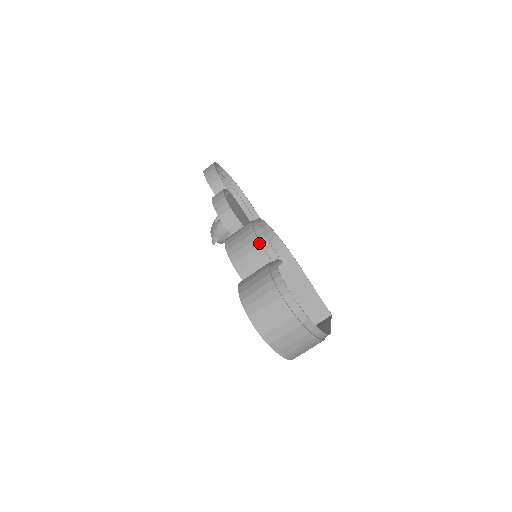
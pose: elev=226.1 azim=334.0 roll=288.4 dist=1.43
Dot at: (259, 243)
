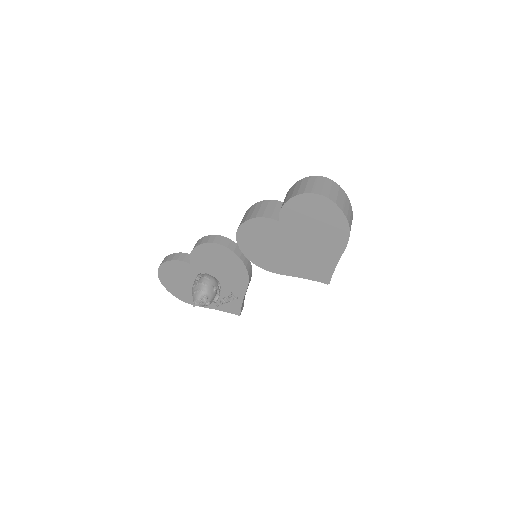
Dot at: (267, 202)
